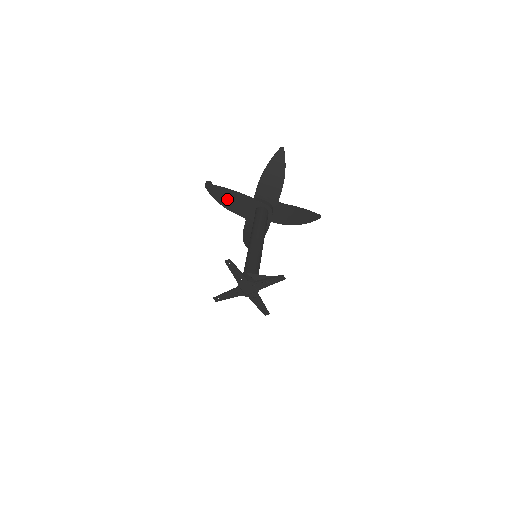
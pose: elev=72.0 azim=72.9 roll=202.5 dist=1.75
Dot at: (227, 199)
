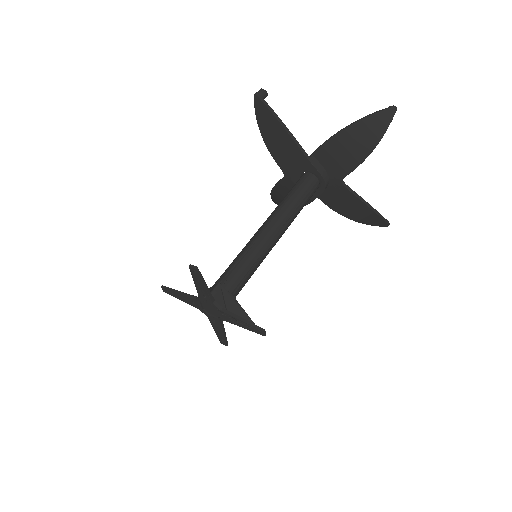
Dot at: (273, 134)
